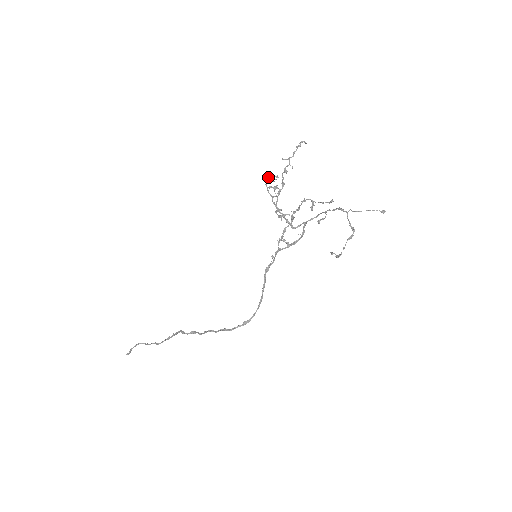
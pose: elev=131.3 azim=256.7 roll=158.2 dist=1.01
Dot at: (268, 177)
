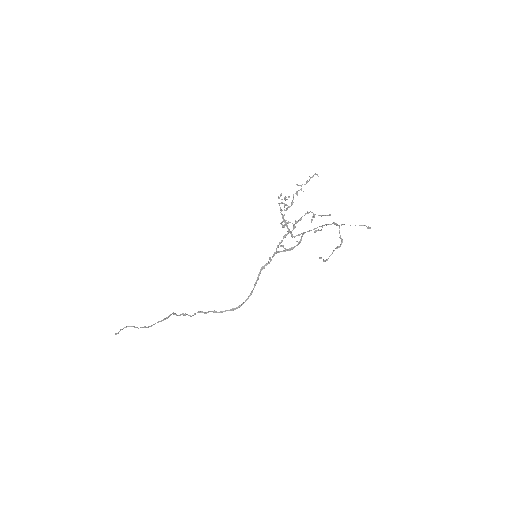
Dot at: occluded
